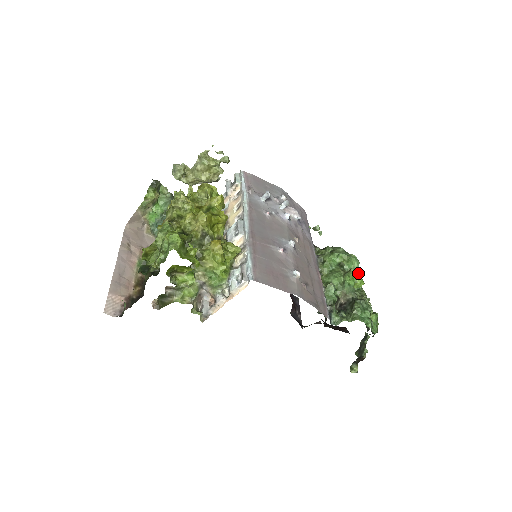
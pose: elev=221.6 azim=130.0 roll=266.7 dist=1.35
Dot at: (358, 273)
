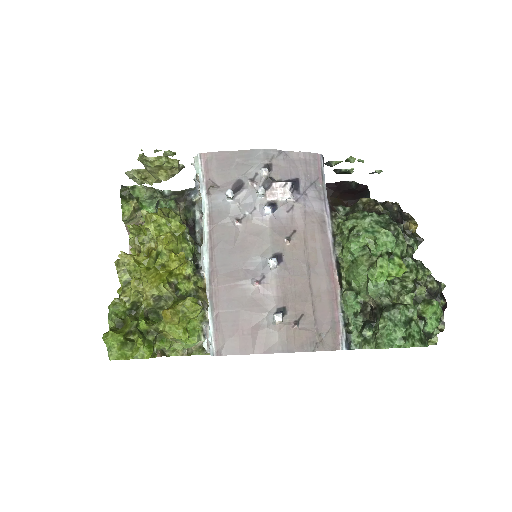
Dot at: (398, 251)
